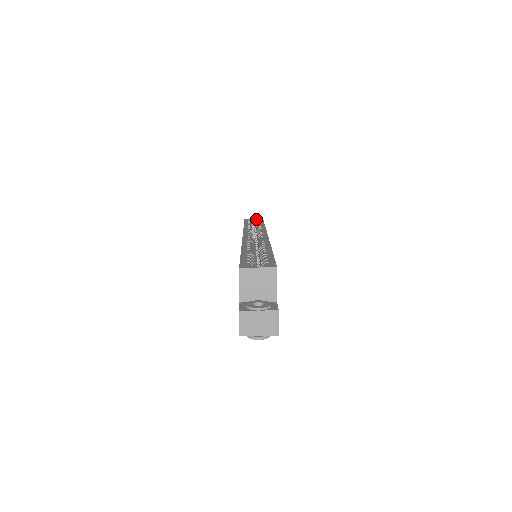
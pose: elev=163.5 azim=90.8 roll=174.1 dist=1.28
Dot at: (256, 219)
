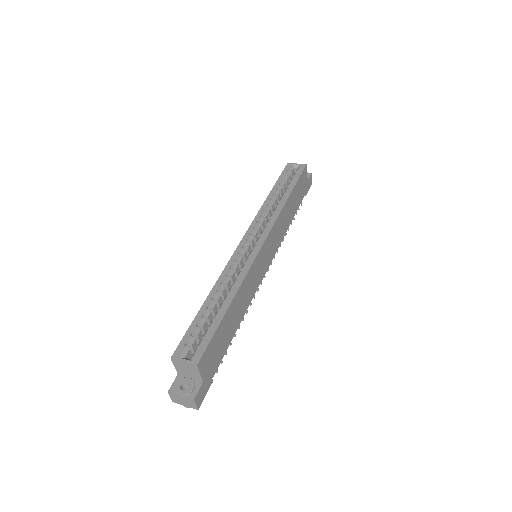
Dot at: (299, 164)
